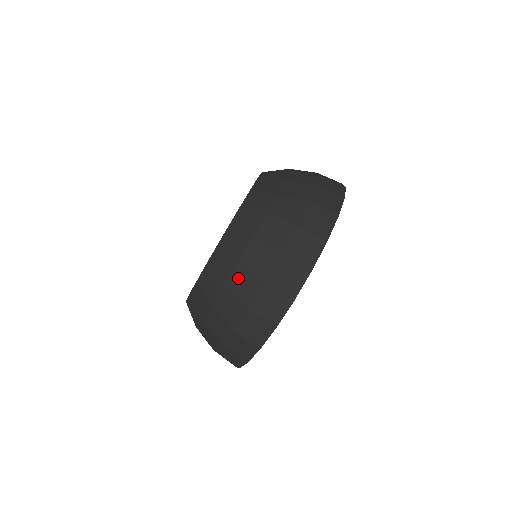
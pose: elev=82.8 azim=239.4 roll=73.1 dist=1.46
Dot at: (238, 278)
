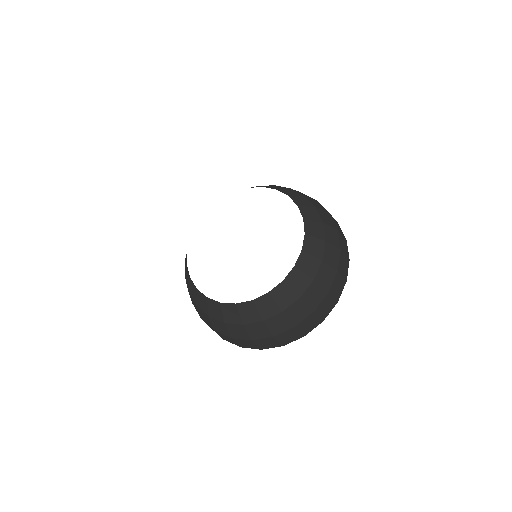
Dot at: (220, 324)
